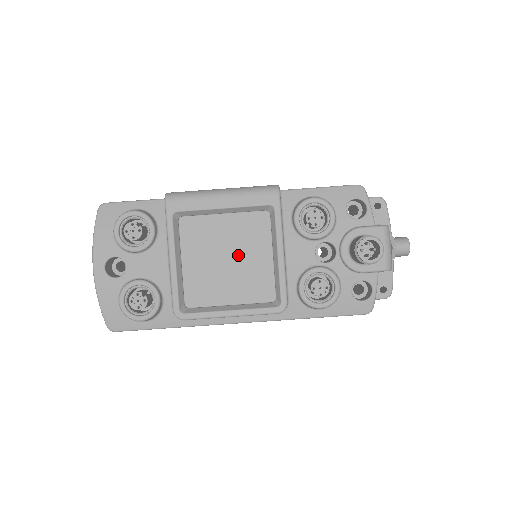
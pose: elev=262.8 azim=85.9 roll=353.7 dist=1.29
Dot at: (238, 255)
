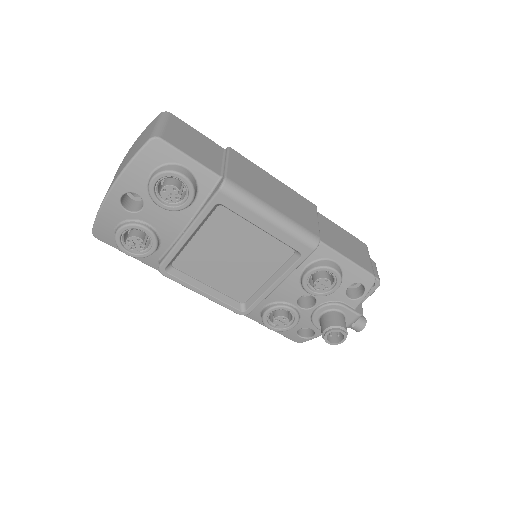
Dot at: (243, 261)
